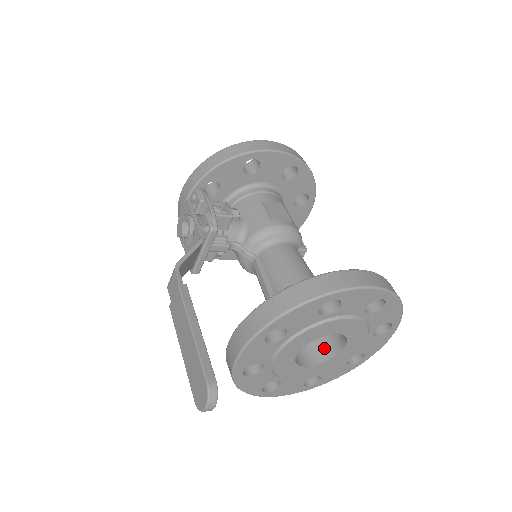
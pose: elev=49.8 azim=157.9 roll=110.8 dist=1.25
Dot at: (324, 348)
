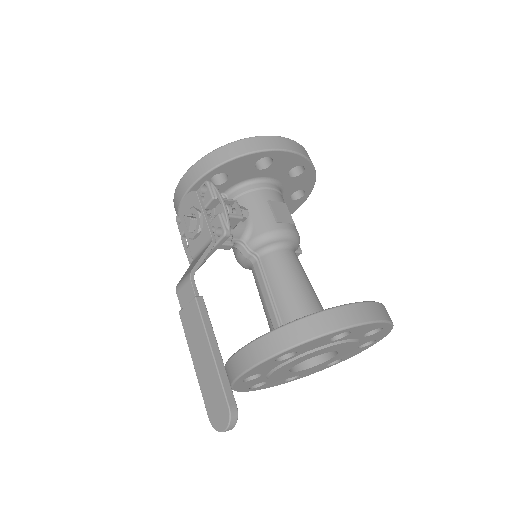
Dot at: occluded
